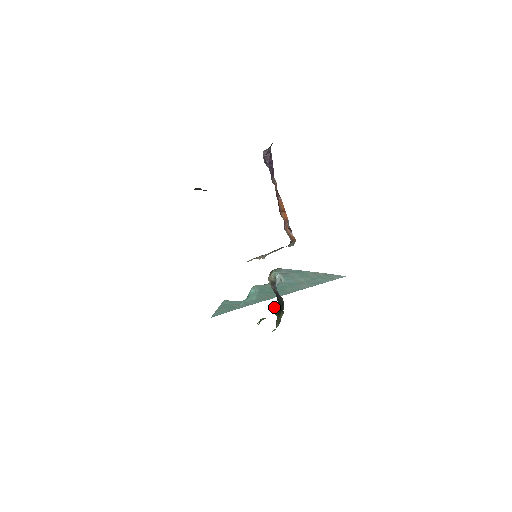
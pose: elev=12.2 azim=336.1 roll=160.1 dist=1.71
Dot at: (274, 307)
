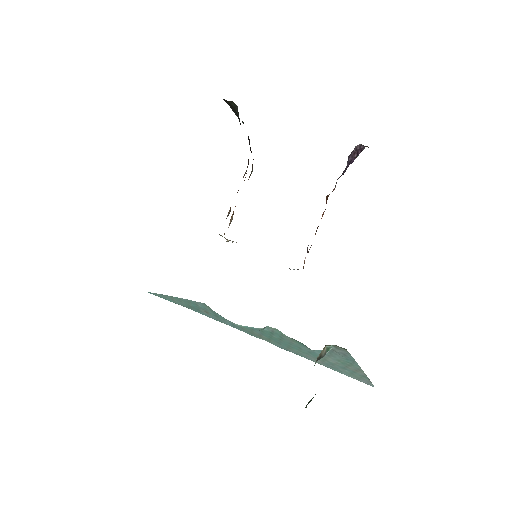
Dot at: occluded
